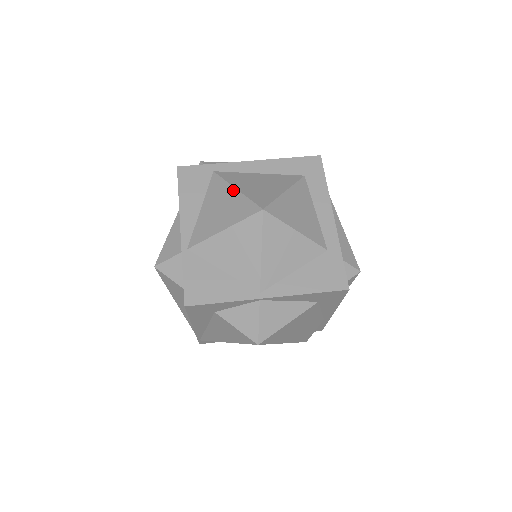
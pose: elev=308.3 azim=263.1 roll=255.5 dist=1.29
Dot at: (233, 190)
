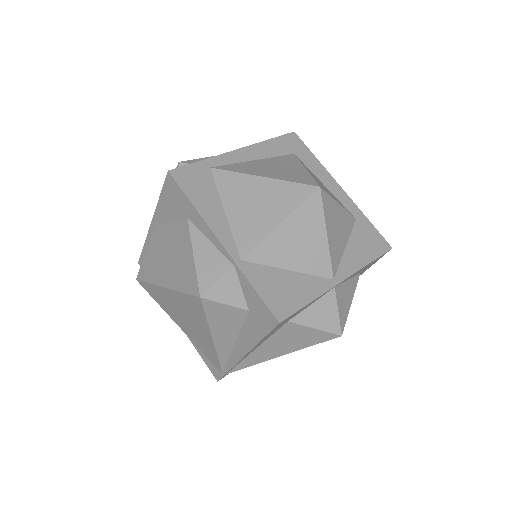
Dot at: (260, 179)
